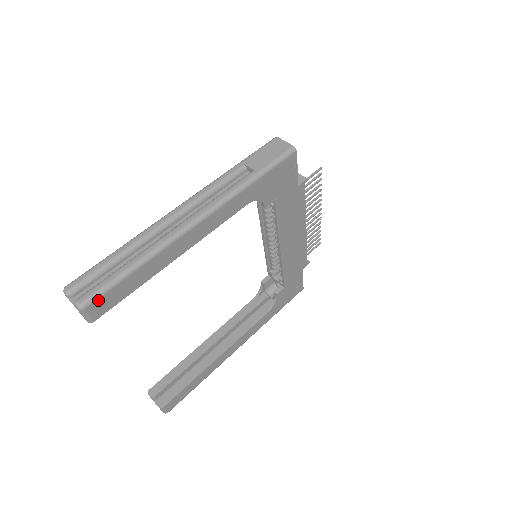
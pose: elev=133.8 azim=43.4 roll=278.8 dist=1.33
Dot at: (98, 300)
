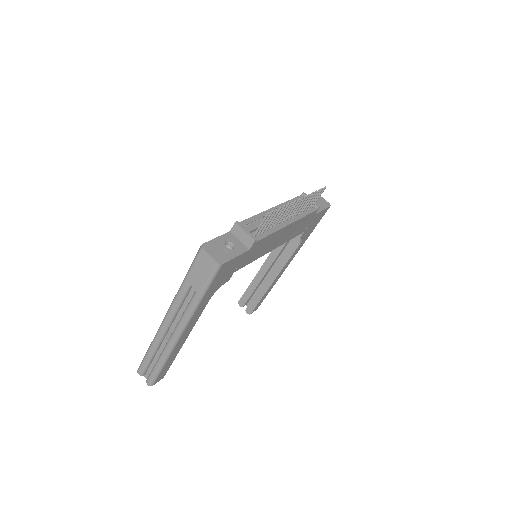
Dot at: (156, 380)
